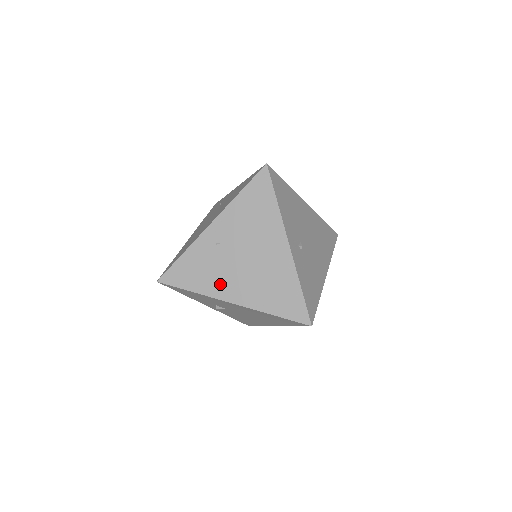
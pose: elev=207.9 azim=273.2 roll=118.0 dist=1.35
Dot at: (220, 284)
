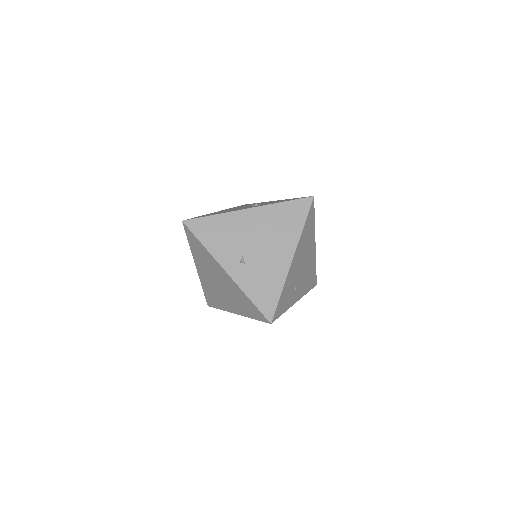
Dot at: (224, 303)
